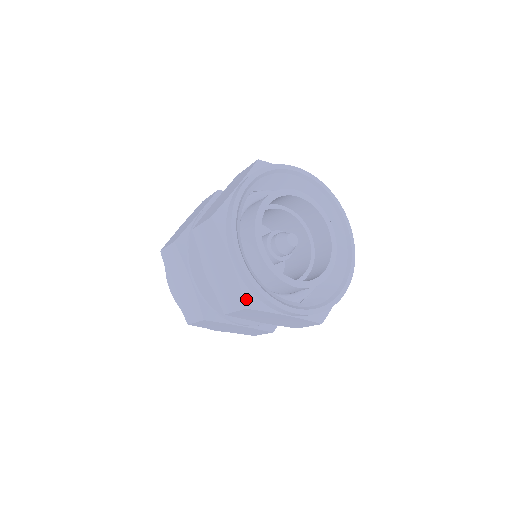
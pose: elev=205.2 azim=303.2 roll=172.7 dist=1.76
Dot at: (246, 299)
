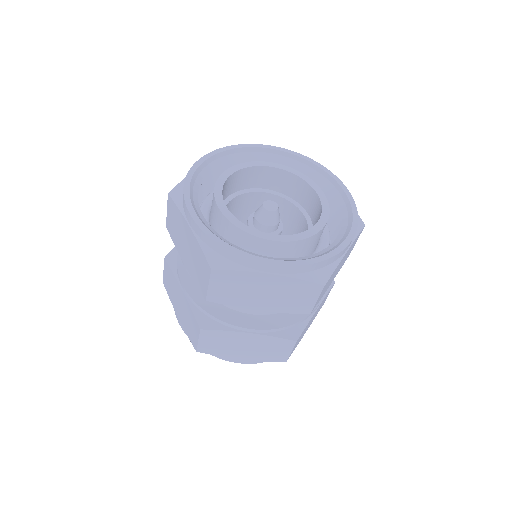
Dot at: (209, 259)
